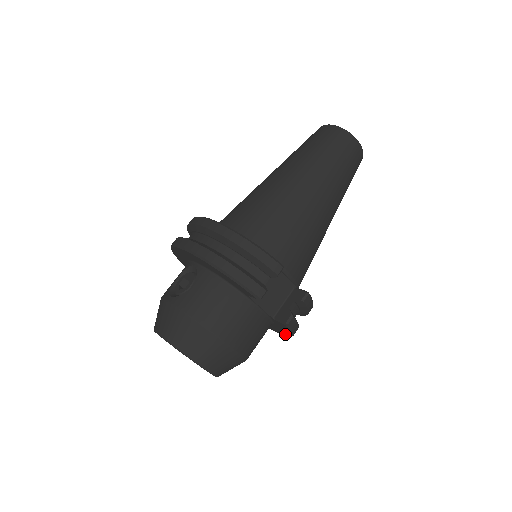
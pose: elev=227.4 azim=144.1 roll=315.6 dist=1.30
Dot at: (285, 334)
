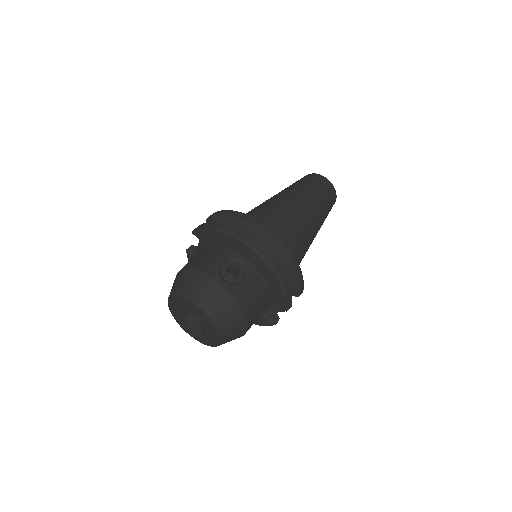
Dot at: occluded
